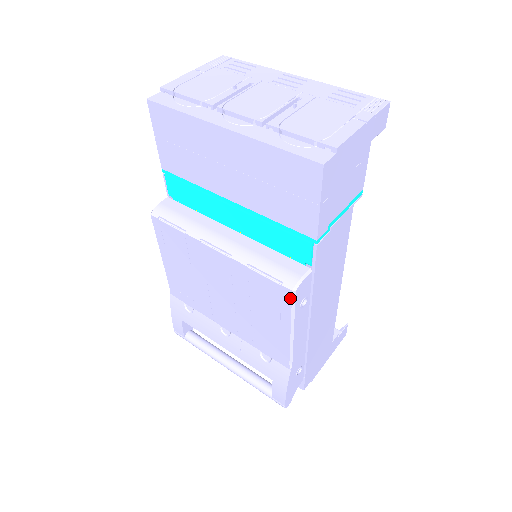
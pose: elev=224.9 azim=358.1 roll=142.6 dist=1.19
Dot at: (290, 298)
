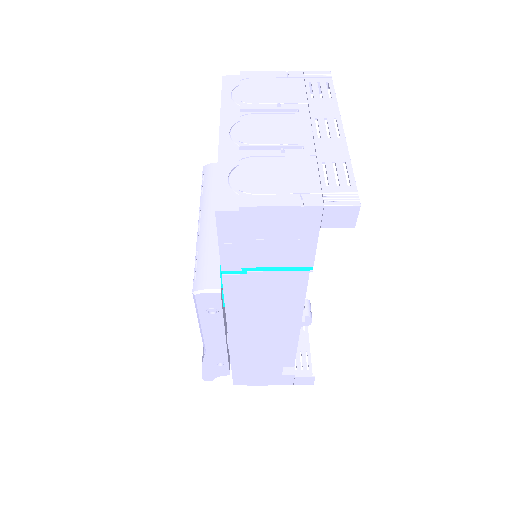
Dot at: (194, 297)
